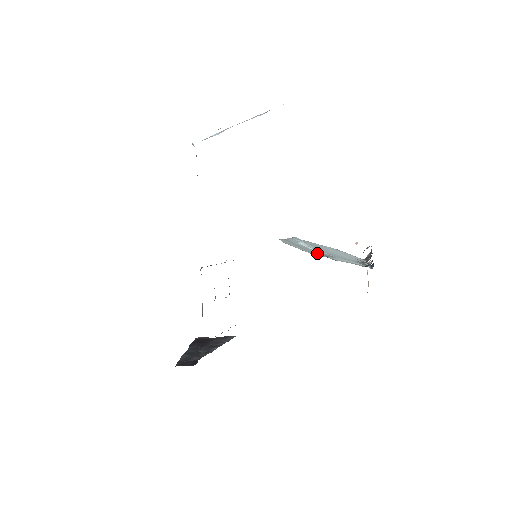
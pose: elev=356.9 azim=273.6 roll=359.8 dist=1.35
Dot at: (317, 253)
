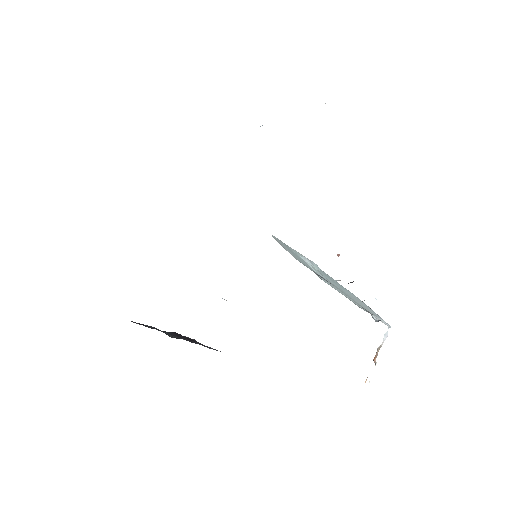
Dot at: occluded
